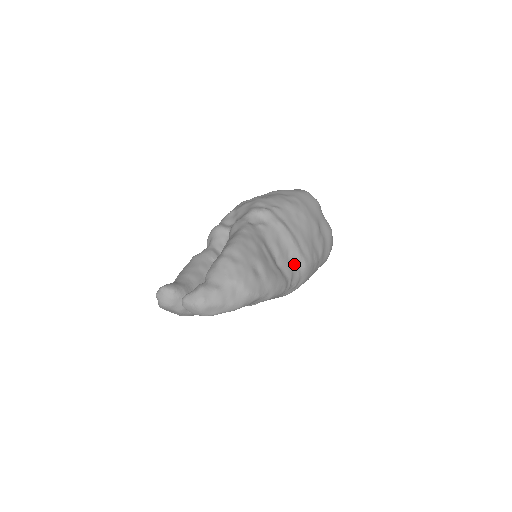
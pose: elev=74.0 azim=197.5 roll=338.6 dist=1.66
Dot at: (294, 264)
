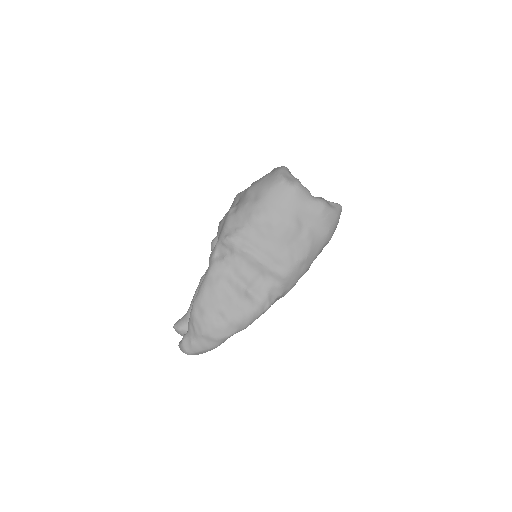
Dot at: (269, 282)
